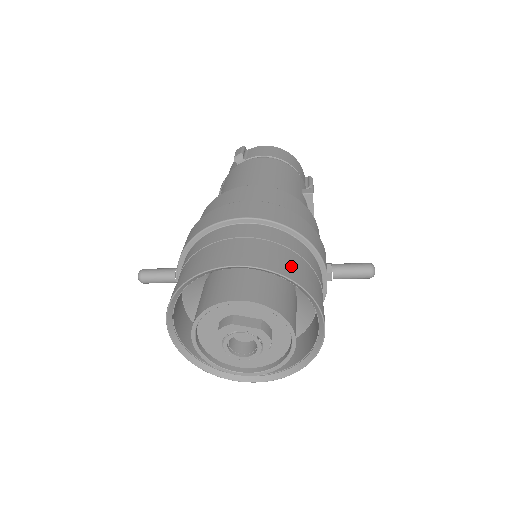
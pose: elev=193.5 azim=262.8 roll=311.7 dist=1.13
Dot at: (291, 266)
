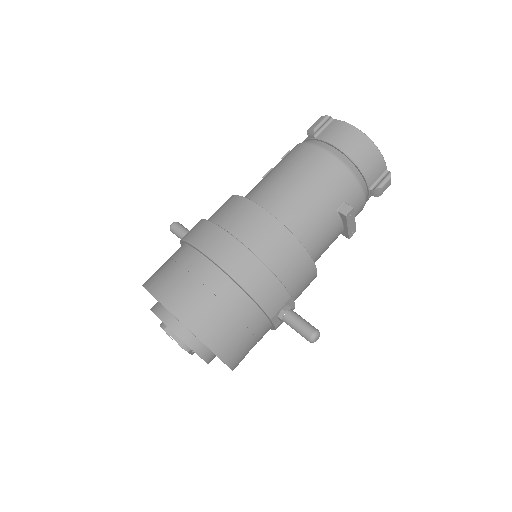
Dot at: (207, 321)
